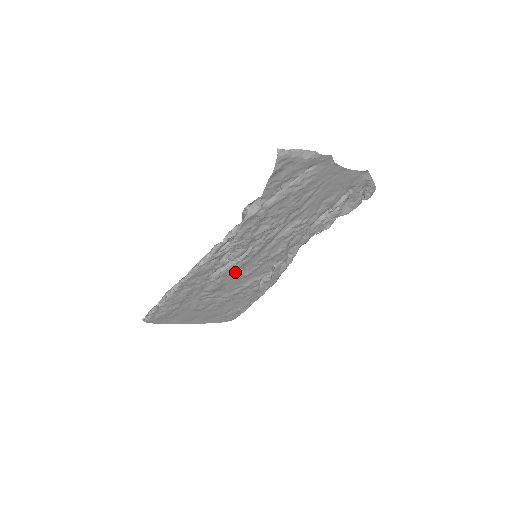
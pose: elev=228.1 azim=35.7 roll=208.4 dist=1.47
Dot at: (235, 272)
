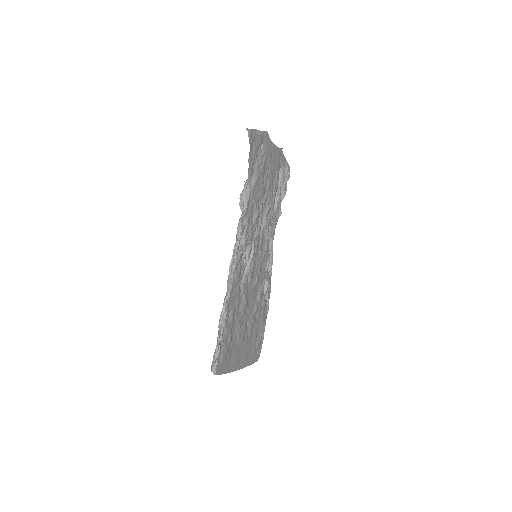
Dot at: (251, 278)
